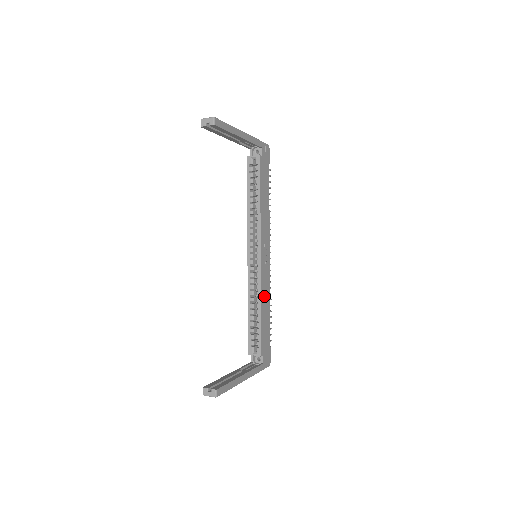
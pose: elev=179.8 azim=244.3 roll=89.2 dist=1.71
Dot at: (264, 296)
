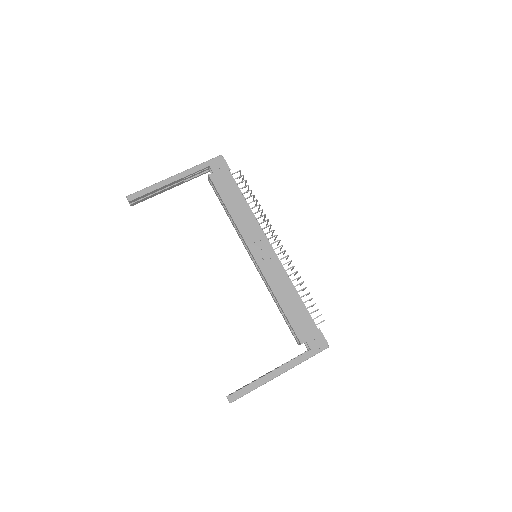
Dot at: (279, 287)
